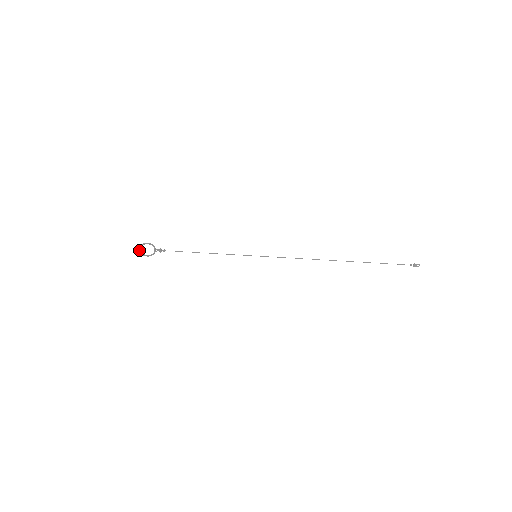
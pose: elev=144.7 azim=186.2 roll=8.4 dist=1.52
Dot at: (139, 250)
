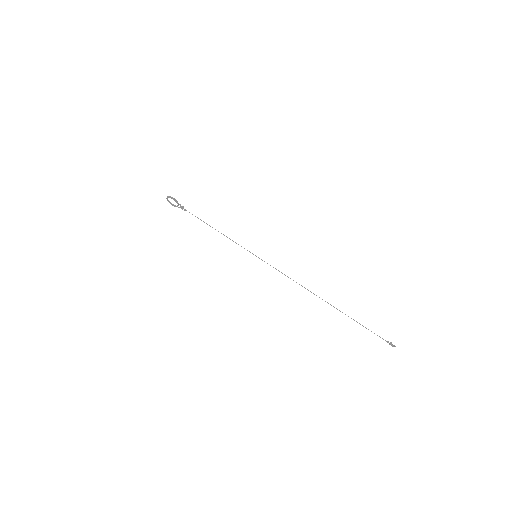
Dot at: (166, 198)
